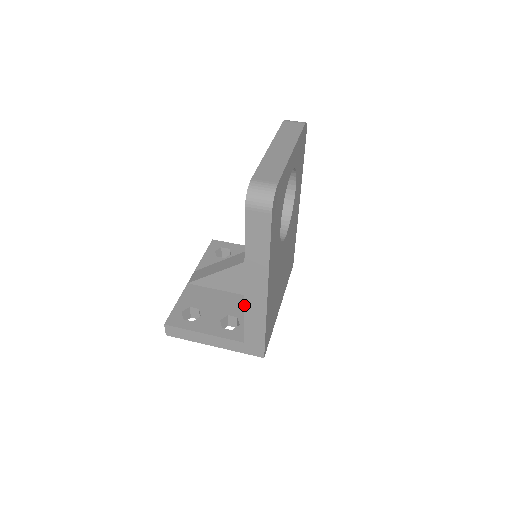
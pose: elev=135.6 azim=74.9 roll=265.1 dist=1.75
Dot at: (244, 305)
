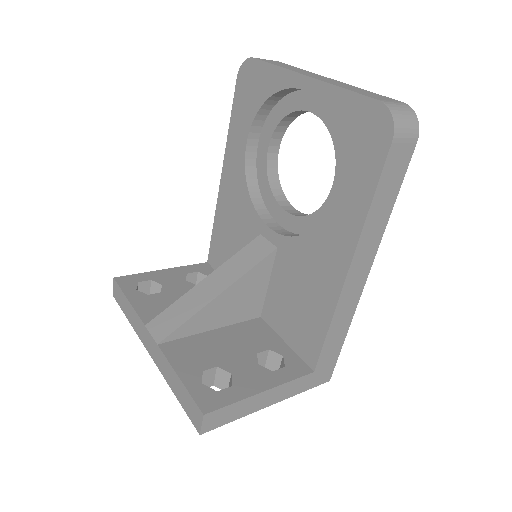
Dot at: (335, 309)
